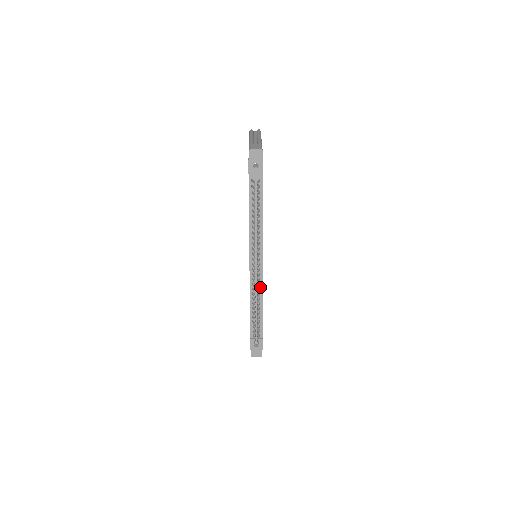
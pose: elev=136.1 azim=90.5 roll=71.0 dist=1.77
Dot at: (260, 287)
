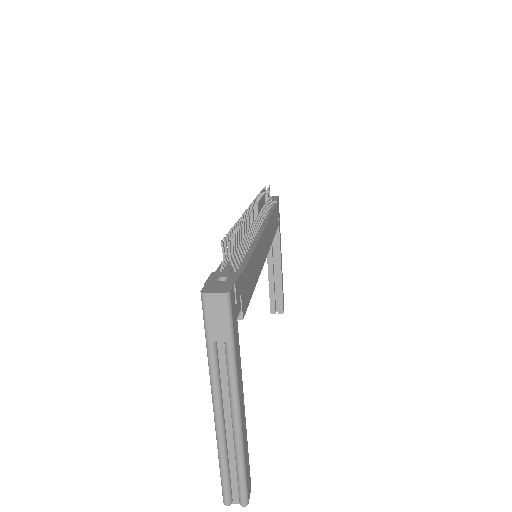
Dot at: (254, 240)
